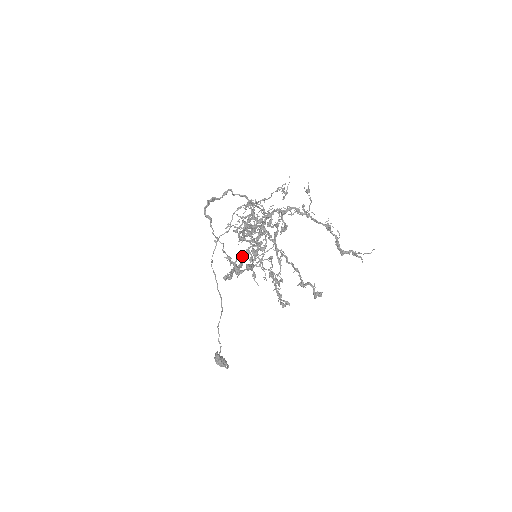
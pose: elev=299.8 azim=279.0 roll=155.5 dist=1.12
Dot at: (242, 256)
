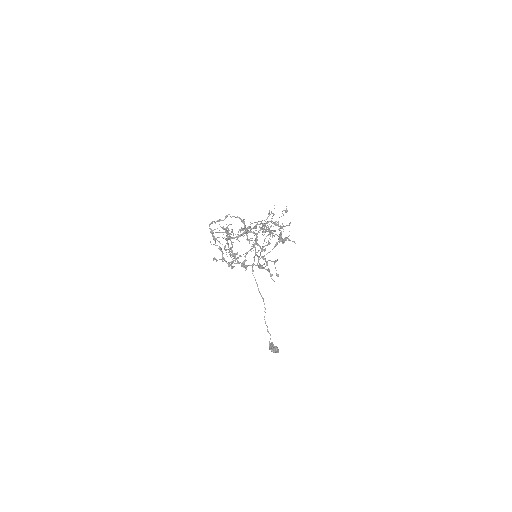
Dot at: (245, 256)
